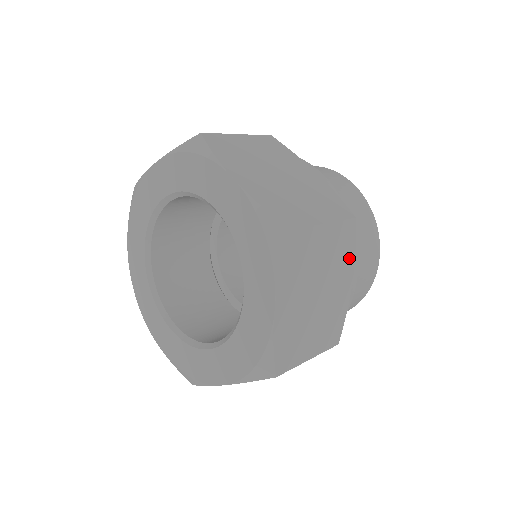
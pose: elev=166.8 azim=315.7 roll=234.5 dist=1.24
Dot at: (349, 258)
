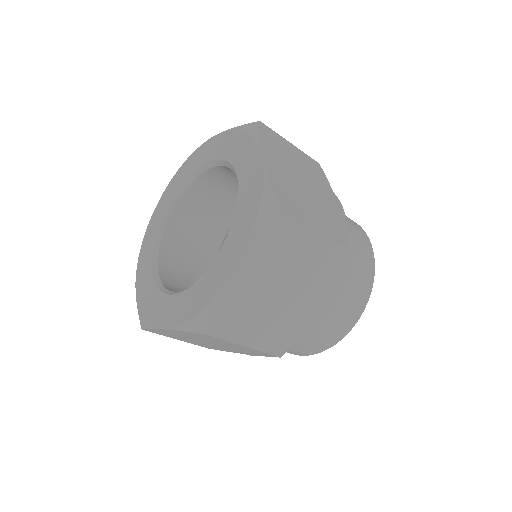
Dot at: (326, 185)
